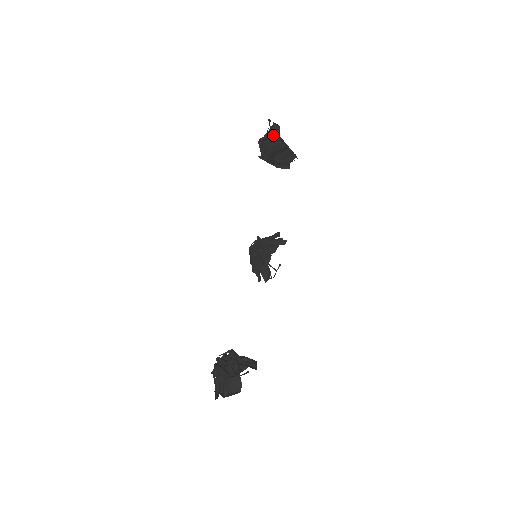
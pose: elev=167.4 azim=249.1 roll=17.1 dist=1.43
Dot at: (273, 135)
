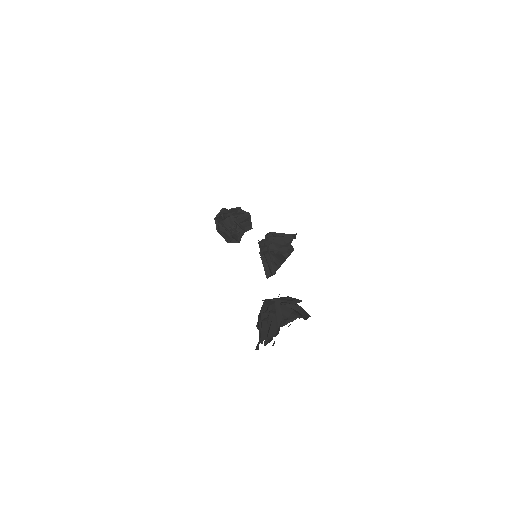
Dot at: (236, 210)
